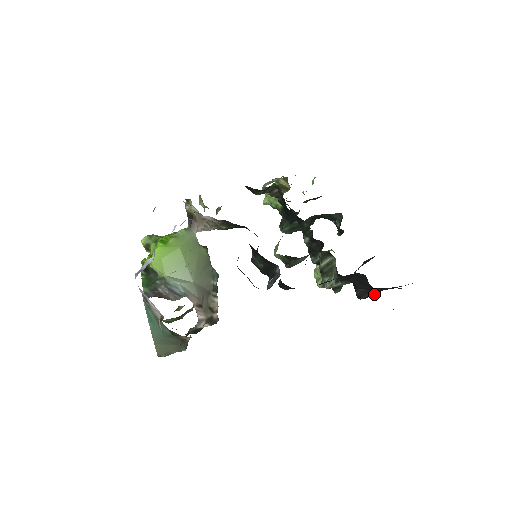
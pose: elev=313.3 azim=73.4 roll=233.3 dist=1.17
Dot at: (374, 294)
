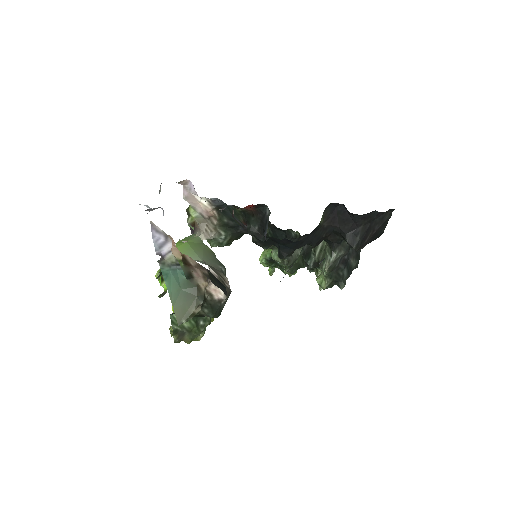
Dot at: (363, 238)
